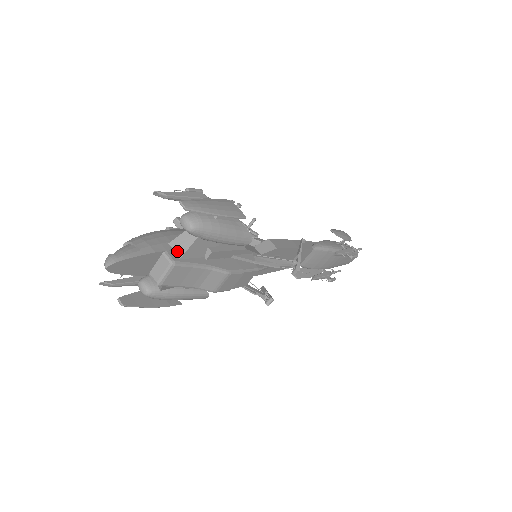
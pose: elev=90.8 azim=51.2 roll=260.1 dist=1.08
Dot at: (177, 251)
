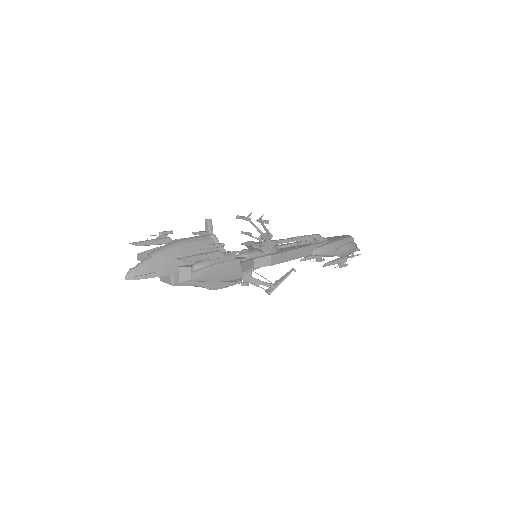
Dot at: (181, 276)
